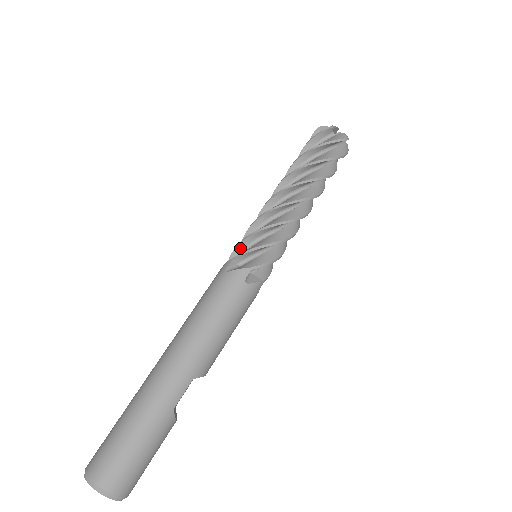
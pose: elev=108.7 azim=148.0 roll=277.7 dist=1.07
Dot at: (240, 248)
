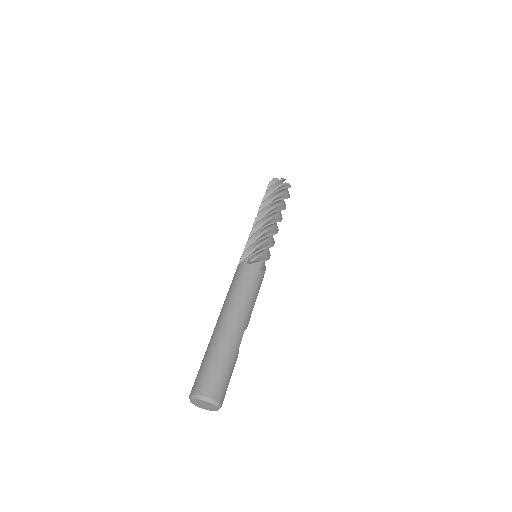
Dot at: (248, 251)
